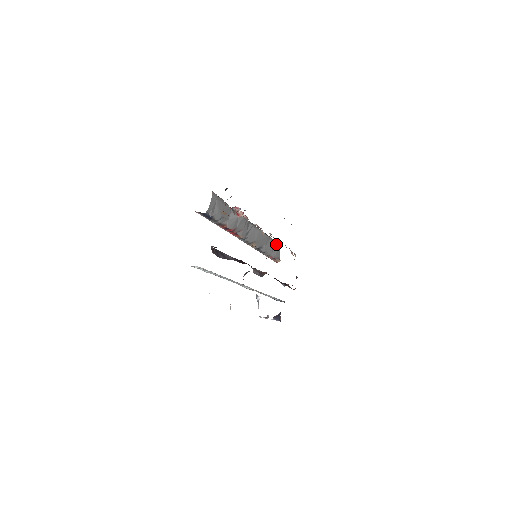
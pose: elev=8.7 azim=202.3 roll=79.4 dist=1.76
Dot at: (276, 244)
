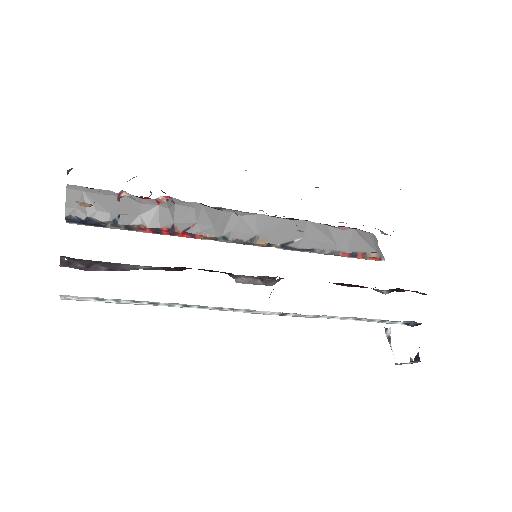
Dot at: (340, 229)
